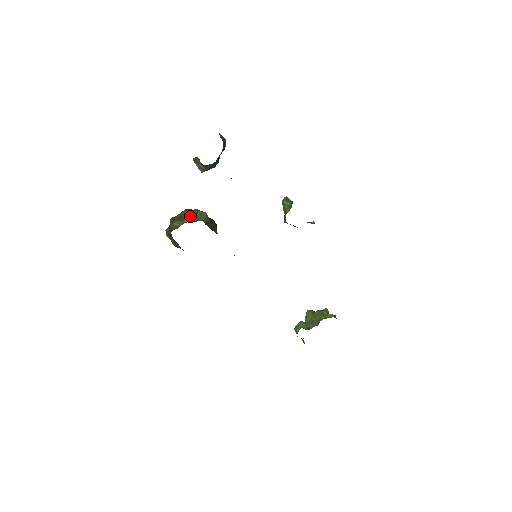
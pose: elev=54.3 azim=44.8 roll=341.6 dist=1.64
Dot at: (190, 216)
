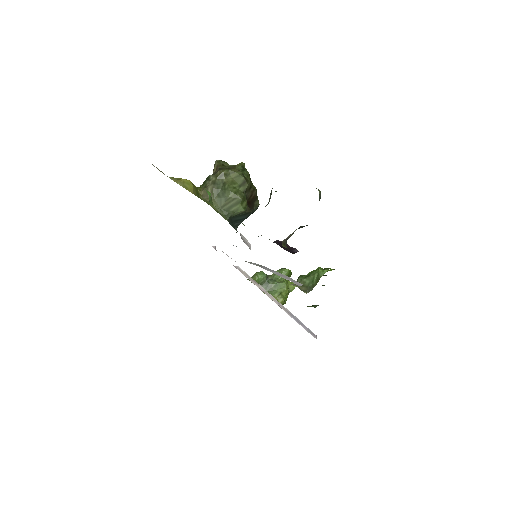
Dot at: (226, 201)
